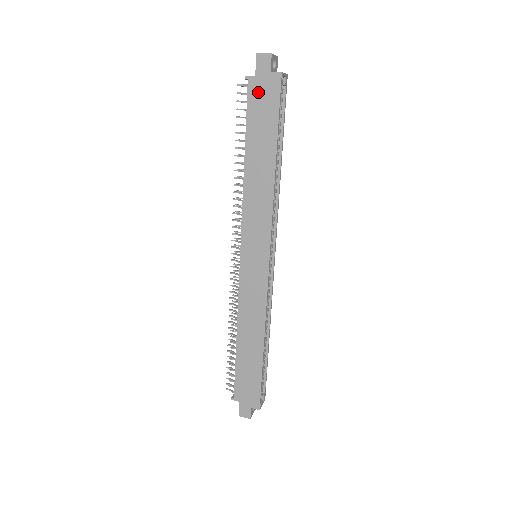
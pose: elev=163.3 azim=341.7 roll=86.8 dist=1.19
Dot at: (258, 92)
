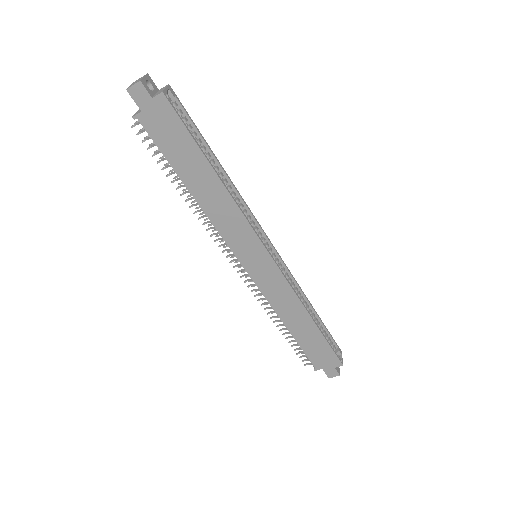
Dot at: (155, 124)
